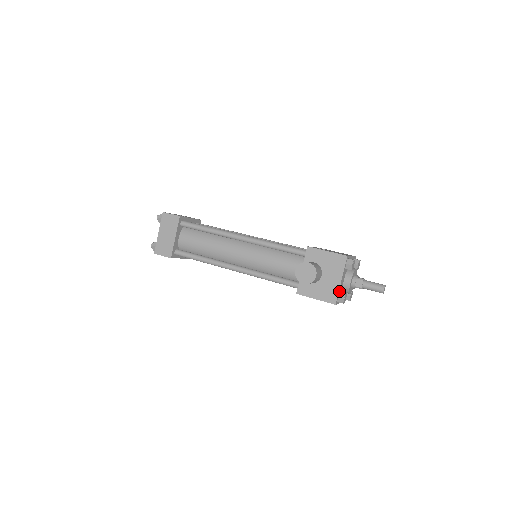
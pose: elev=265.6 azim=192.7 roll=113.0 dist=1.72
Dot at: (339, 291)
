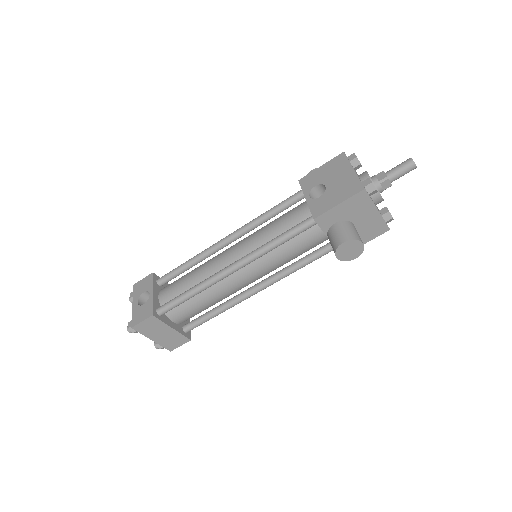
Dot at: (382, 217)
